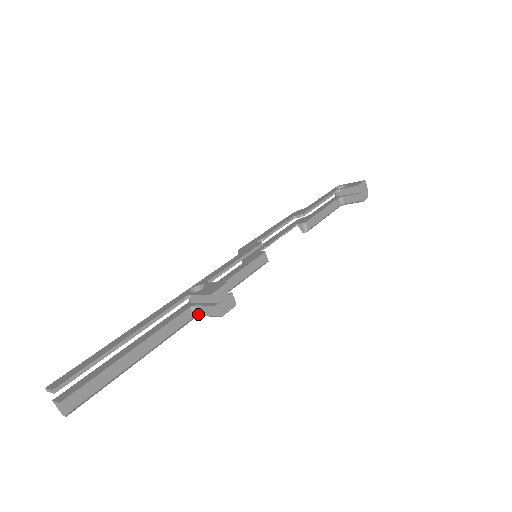
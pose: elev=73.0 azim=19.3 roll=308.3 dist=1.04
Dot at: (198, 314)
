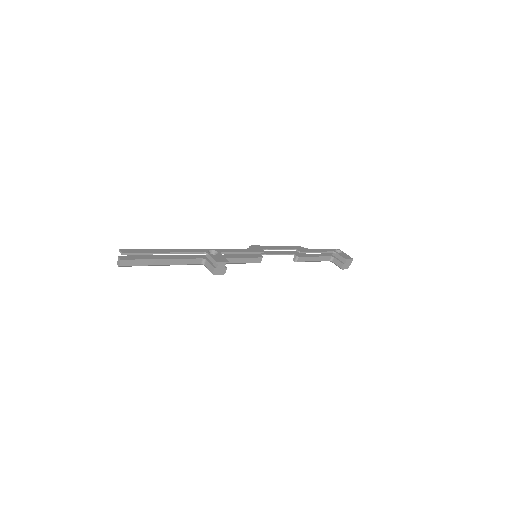
Dot at: (204, 264)
